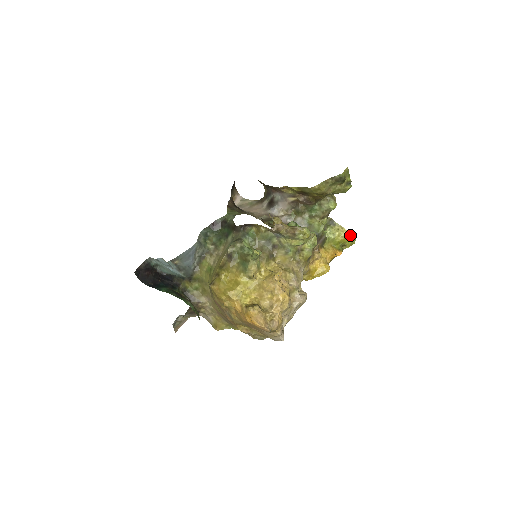
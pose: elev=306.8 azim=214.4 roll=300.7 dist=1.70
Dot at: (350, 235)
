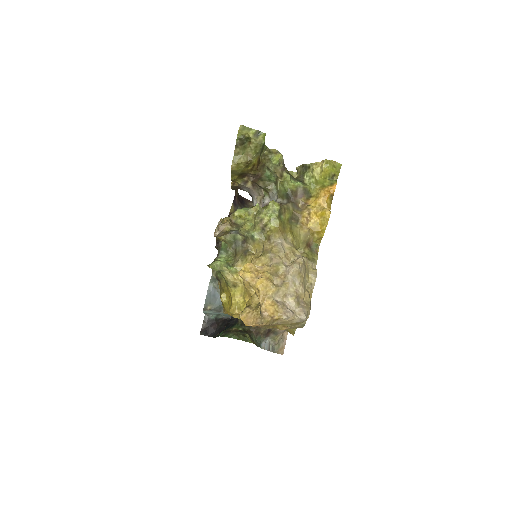
Dot at: (327, 164)
